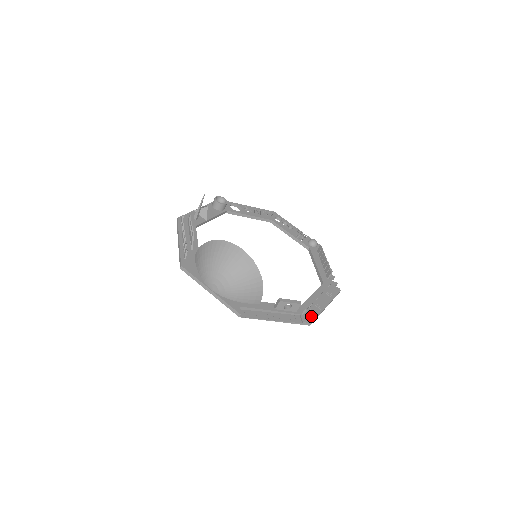
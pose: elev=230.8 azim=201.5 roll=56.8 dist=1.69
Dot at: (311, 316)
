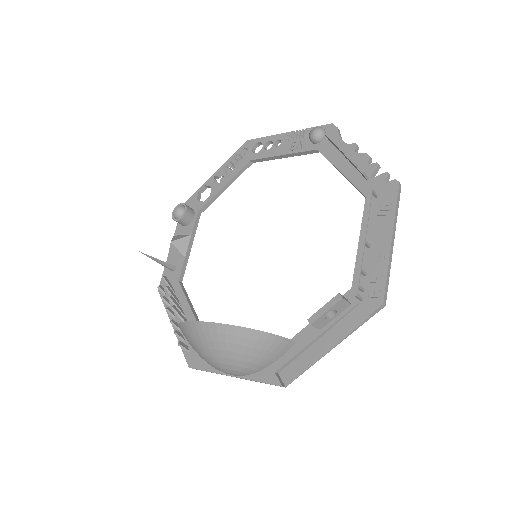
Dot at: (376, 290)
